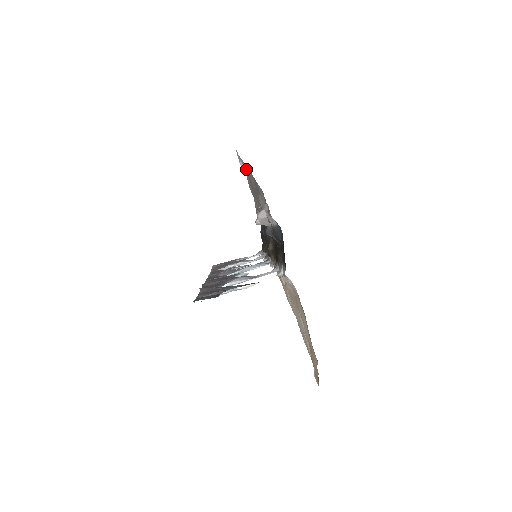
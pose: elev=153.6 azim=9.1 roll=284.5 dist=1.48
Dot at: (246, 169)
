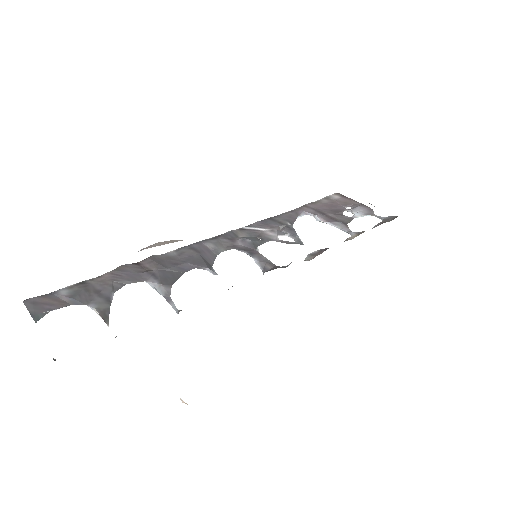
Dot at: occluded
